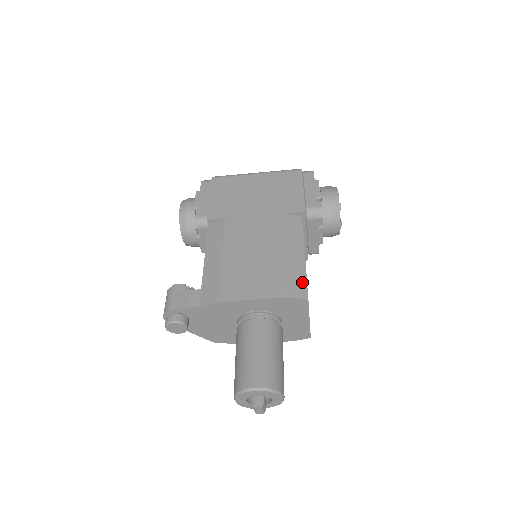
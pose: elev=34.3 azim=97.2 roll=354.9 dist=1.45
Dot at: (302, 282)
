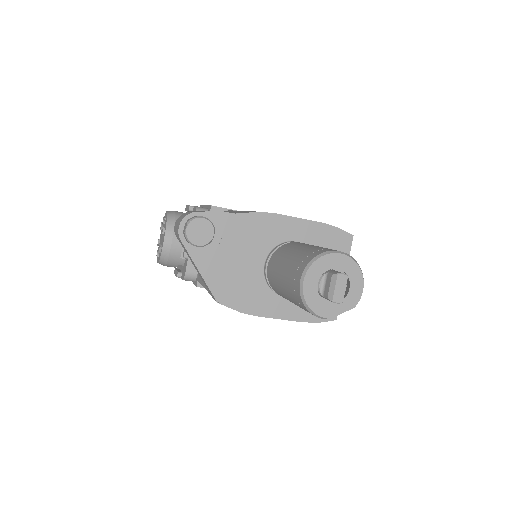
Dot at: occluded
